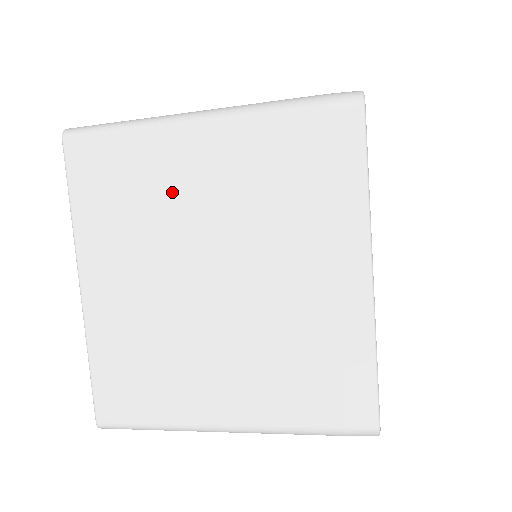
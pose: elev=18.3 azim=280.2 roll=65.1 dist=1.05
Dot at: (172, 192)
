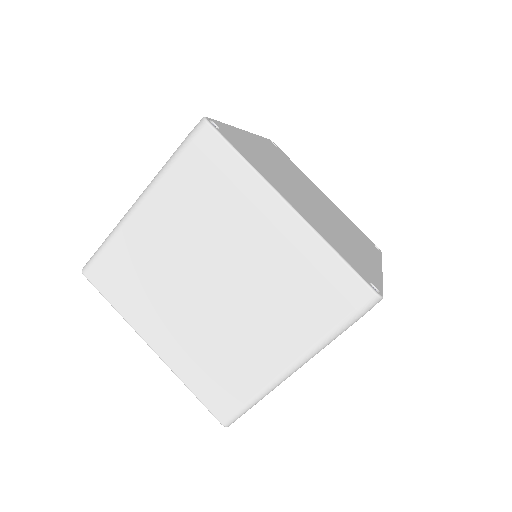
Dot at: (155, 255)
